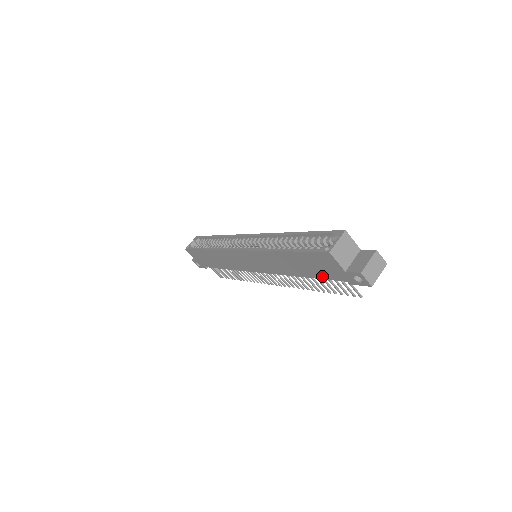
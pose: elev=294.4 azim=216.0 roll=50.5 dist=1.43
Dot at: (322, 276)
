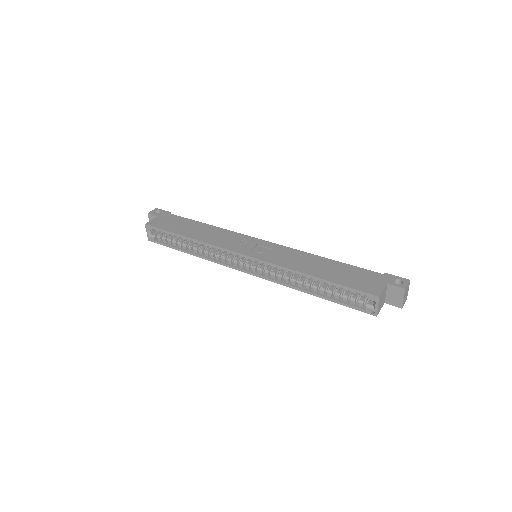
Dot at: occluded
